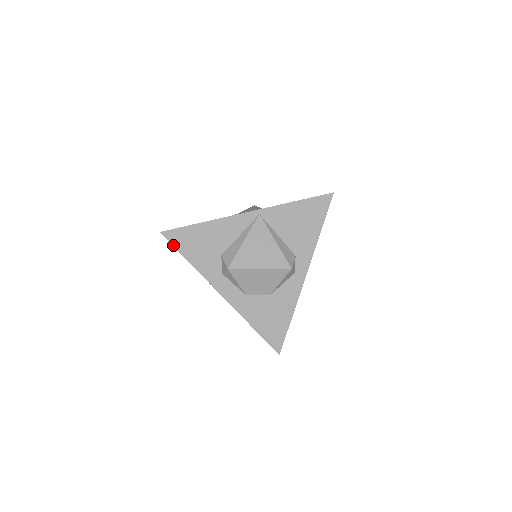
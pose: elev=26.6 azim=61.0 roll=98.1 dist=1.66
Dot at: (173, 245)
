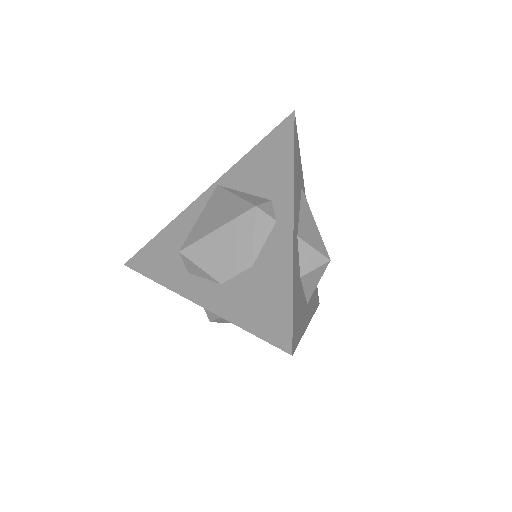
Dot at: (136, 271)
